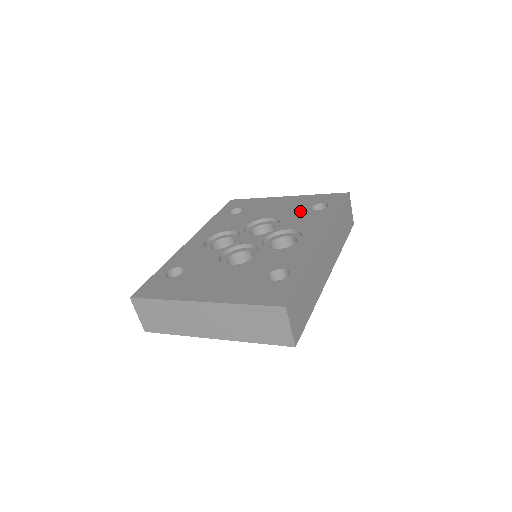
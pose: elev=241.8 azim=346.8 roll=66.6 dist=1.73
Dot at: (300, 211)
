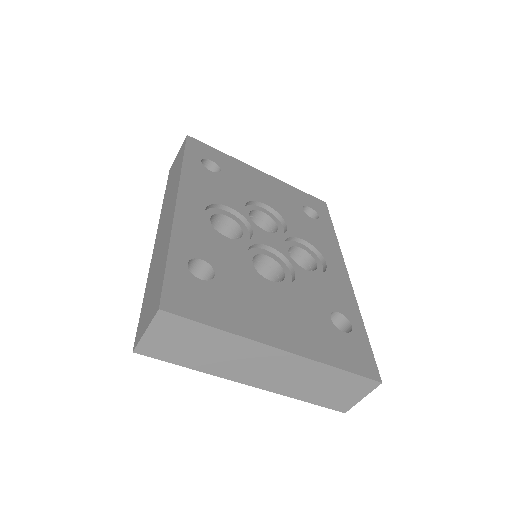
Dot at: (295, 210)
